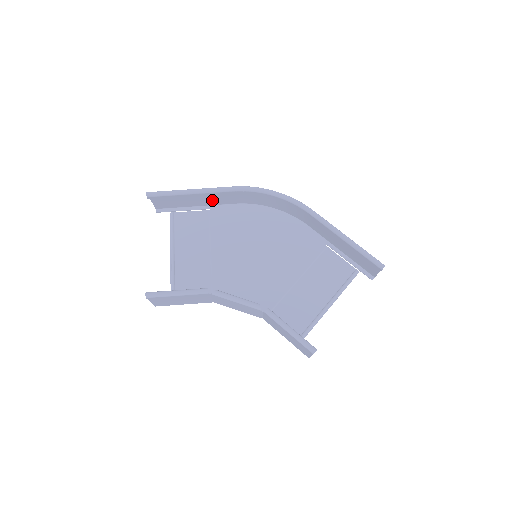
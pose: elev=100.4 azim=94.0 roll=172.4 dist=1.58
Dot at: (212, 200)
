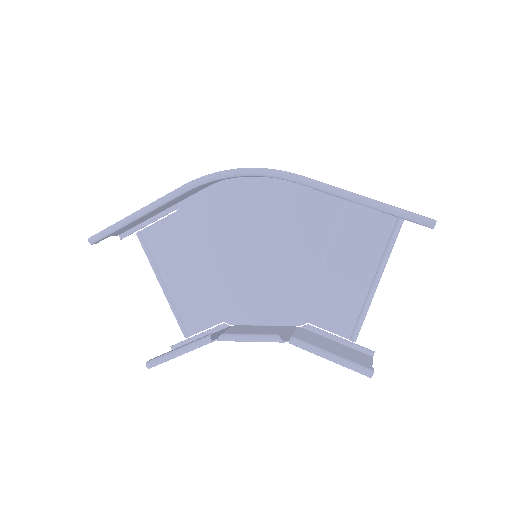
Dot at: occluded
